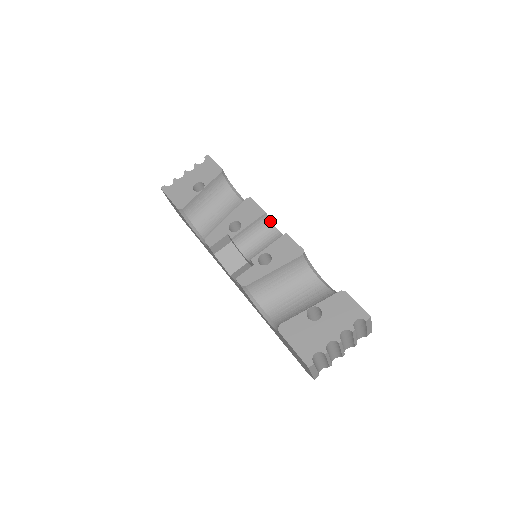
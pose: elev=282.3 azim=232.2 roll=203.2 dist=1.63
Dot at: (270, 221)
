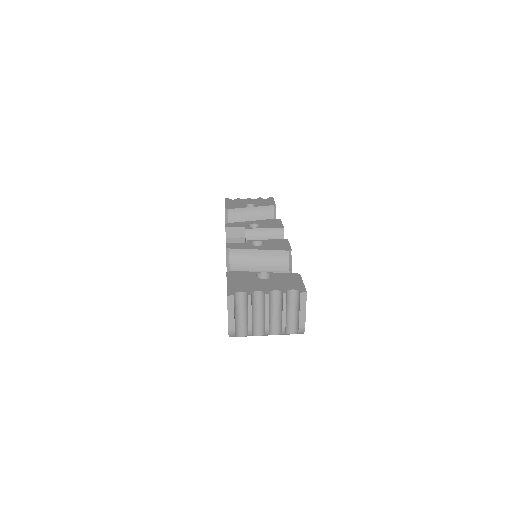
Dot at: (283, 237)
